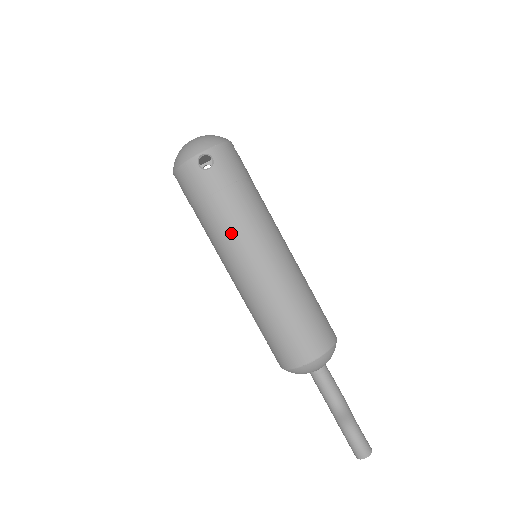
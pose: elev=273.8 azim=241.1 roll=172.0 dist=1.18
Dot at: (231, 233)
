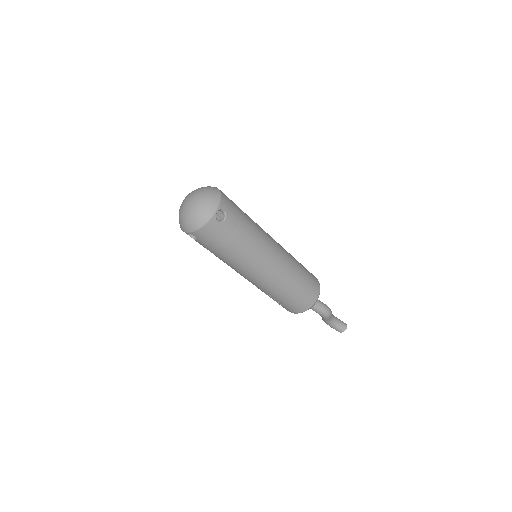
Dot at: (252, 254)
